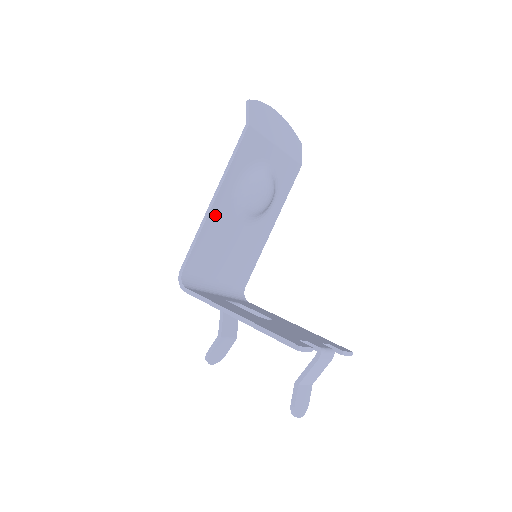
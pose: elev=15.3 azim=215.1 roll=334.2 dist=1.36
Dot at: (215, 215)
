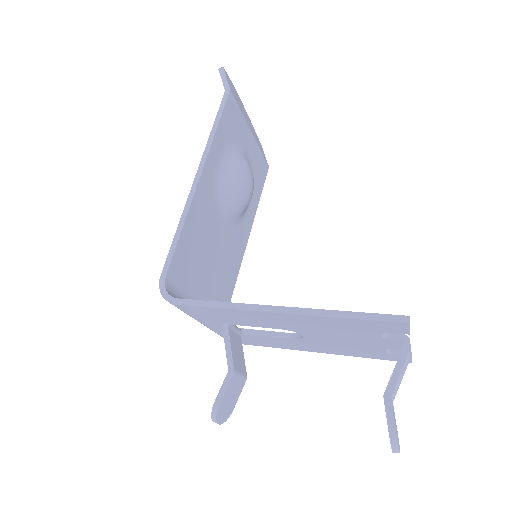
Dot at: (199, 200)
